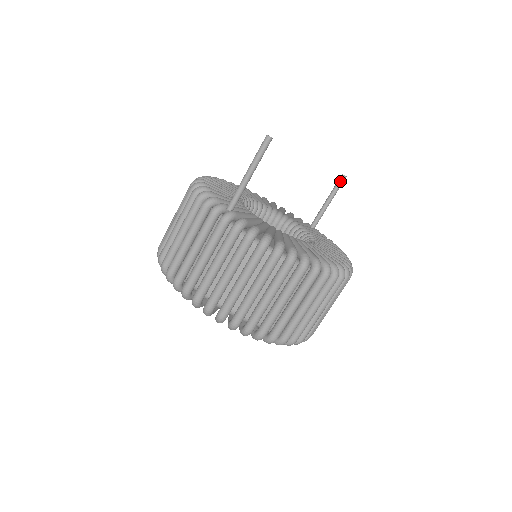
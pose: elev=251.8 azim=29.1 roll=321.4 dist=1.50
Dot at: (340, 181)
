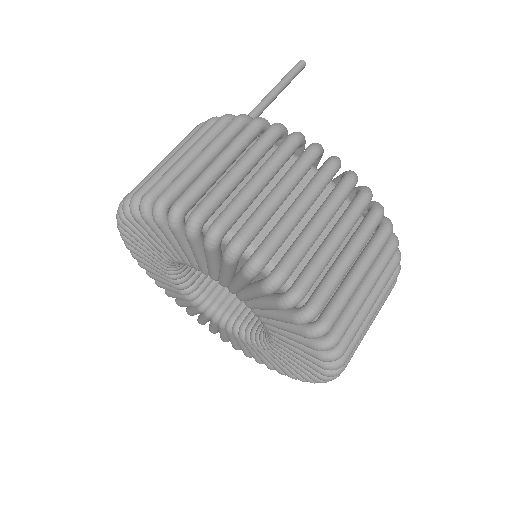
Dot at: occluded
